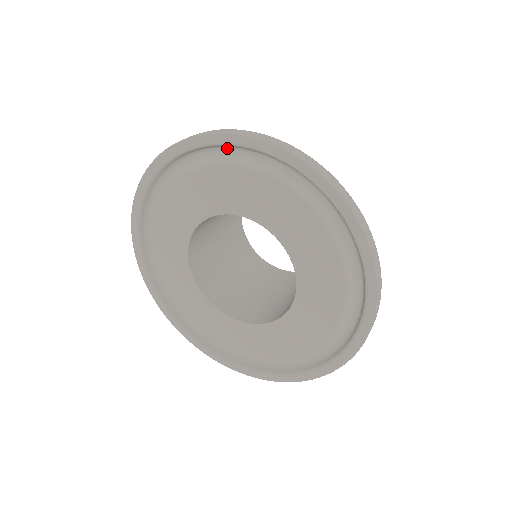
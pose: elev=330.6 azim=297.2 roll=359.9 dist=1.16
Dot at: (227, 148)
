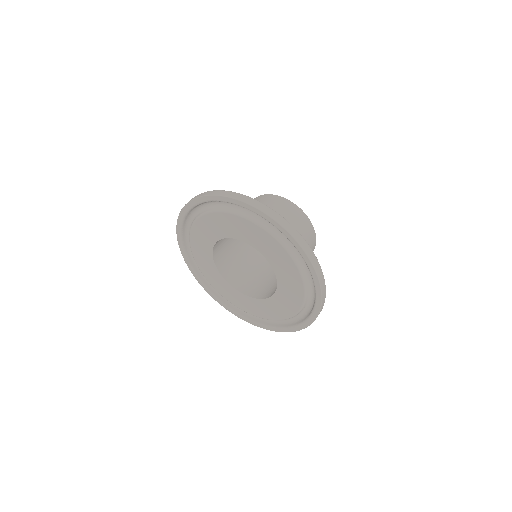
Dot at: occluded
